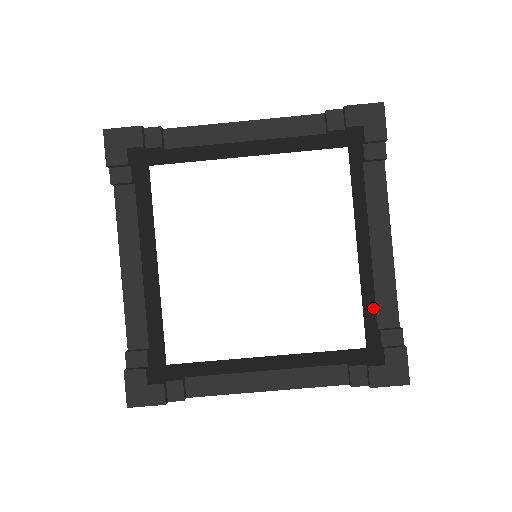
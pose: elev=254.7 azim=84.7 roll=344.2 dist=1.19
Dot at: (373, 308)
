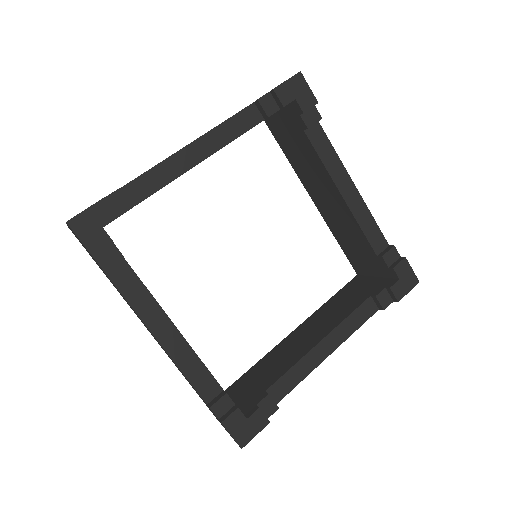
Dot at: (363, 243)
